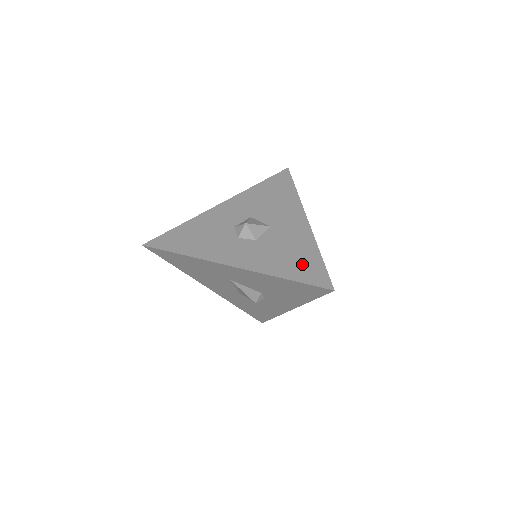
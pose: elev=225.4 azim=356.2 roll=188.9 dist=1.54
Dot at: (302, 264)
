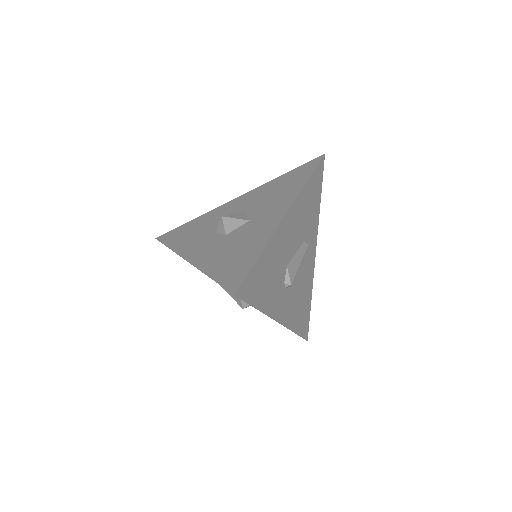
Dot at: (236, 262)
